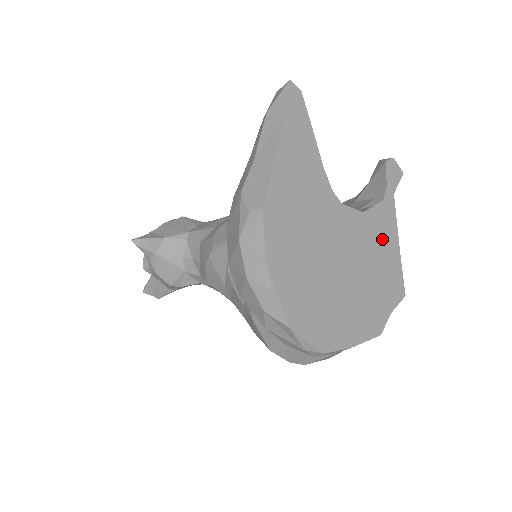
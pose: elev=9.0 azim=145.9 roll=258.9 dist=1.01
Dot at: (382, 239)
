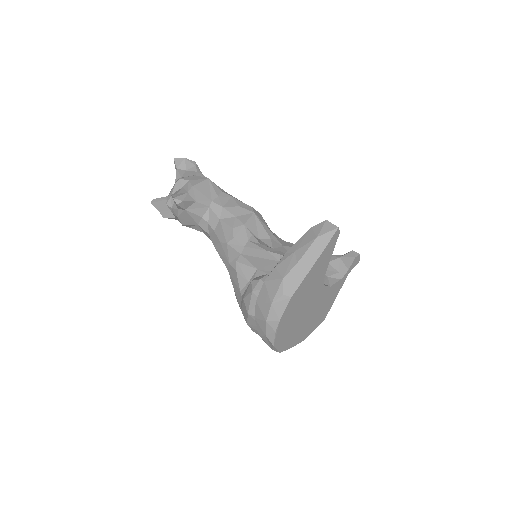
Dot at: (331, 297)
